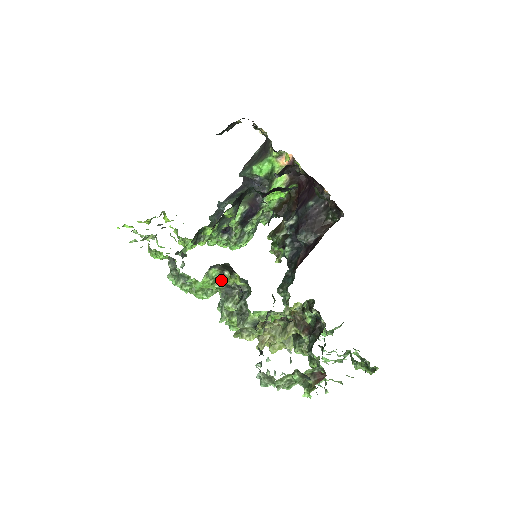
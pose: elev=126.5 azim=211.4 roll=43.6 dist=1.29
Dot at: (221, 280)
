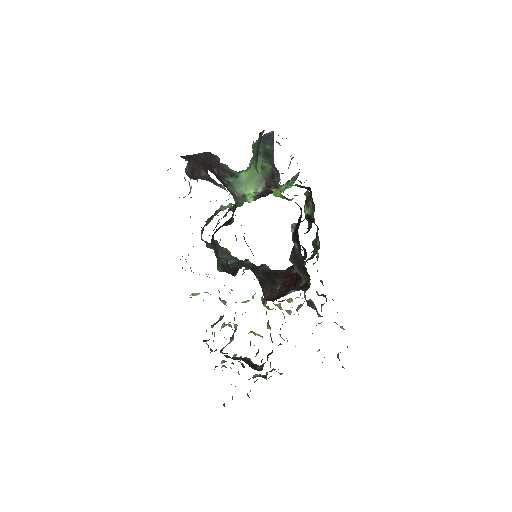
Dot at: occluded
